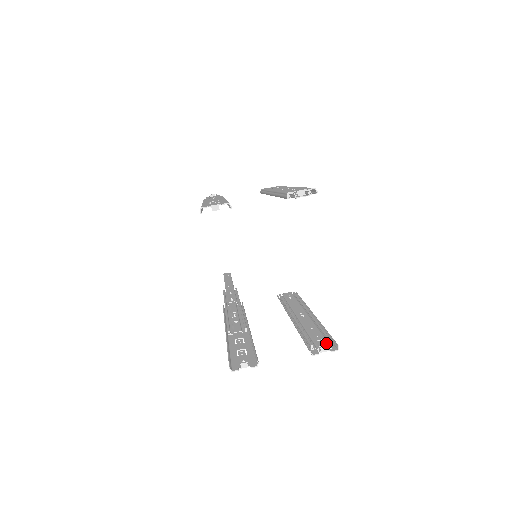
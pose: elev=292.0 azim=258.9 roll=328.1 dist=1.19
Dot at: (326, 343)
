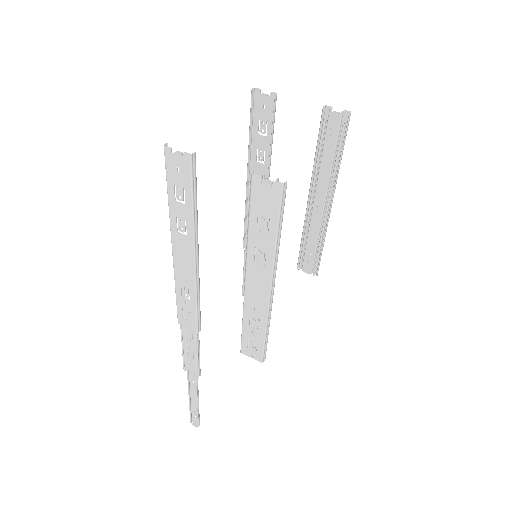
Dot at: (275, 185)
